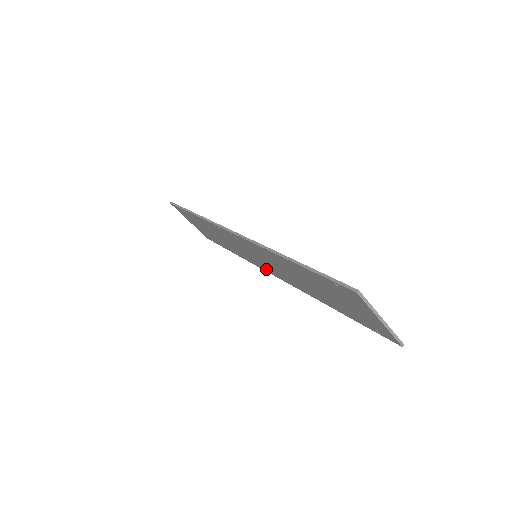
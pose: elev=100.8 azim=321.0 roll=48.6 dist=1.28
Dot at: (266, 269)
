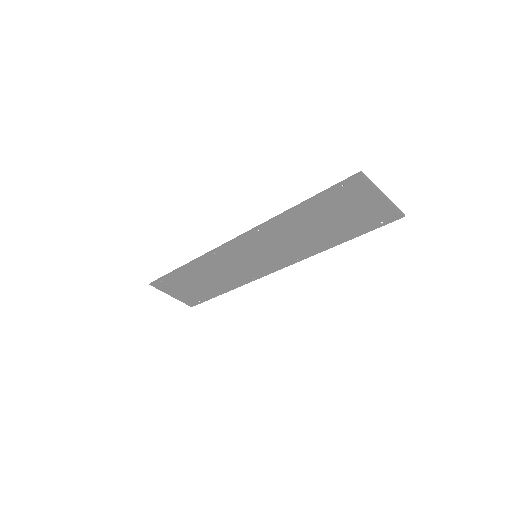
Dot at: (266, 270)
